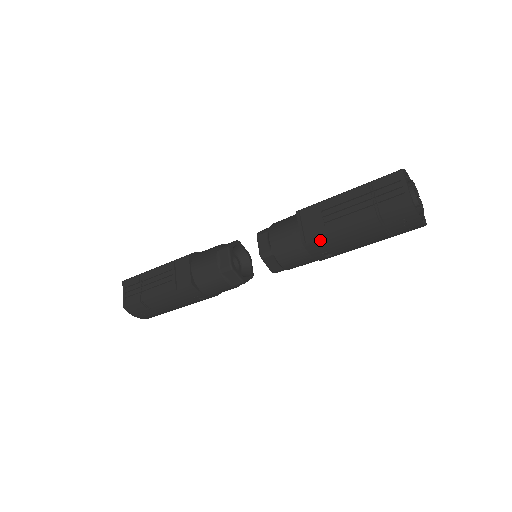
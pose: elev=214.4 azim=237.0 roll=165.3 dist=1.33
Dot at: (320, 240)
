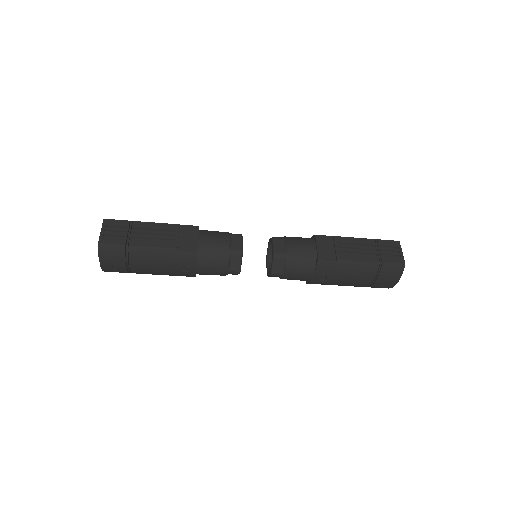
Dot at: (332, 262)
